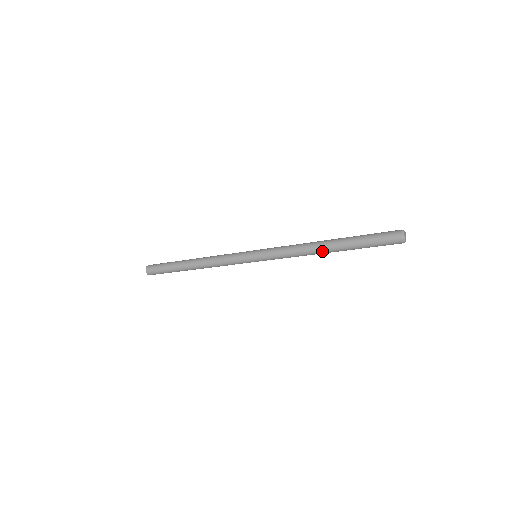
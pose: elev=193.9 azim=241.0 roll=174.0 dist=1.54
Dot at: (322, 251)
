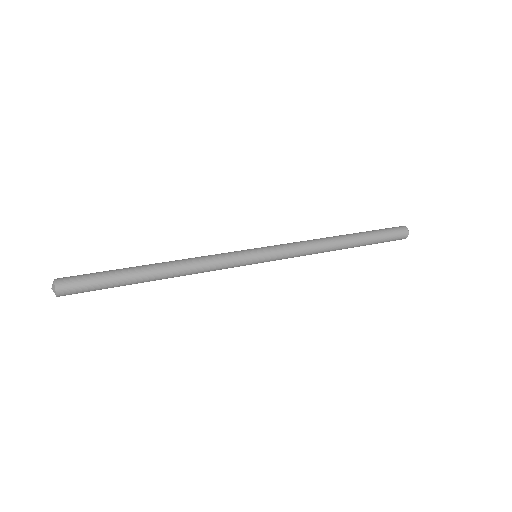
Dot at: (339, 245)
